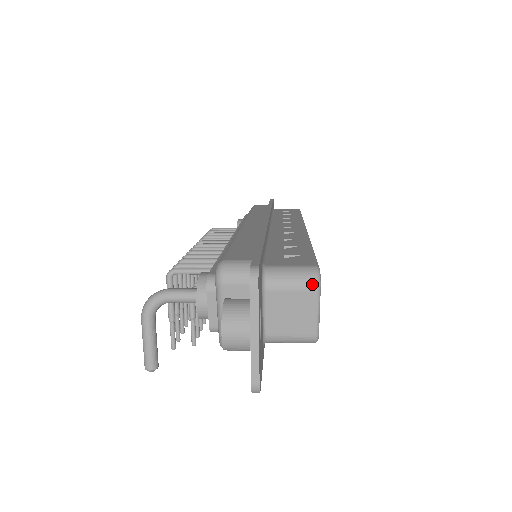
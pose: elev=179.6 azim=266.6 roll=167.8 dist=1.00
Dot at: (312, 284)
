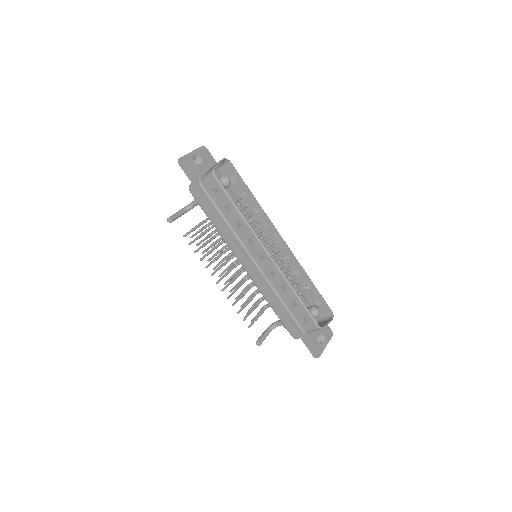
Dot at: (223, 159)
